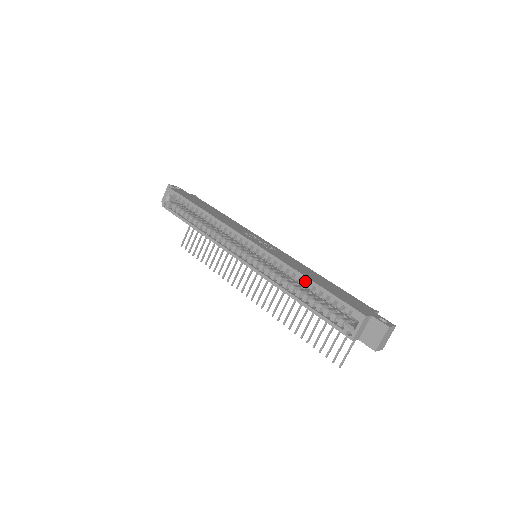
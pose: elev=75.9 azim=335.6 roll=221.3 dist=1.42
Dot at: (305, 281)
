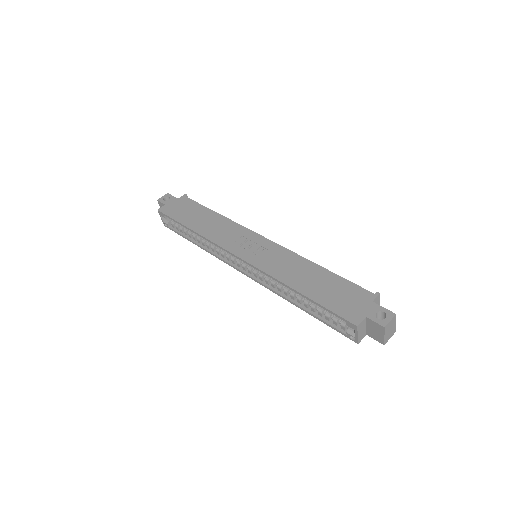
Dot at: (297, 292)
